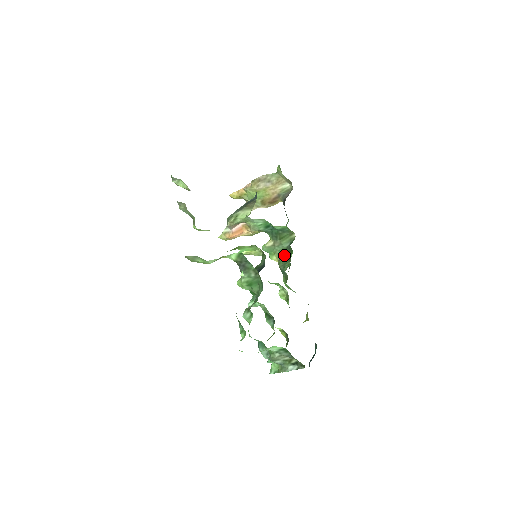
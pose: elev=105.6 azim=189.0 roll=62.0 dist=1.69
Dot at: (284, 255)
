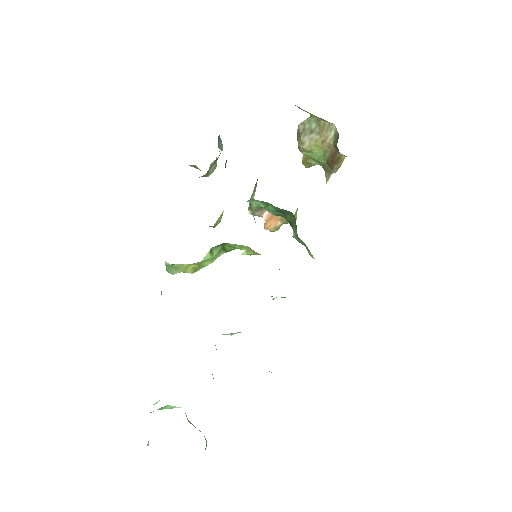
Dot at: occluded
